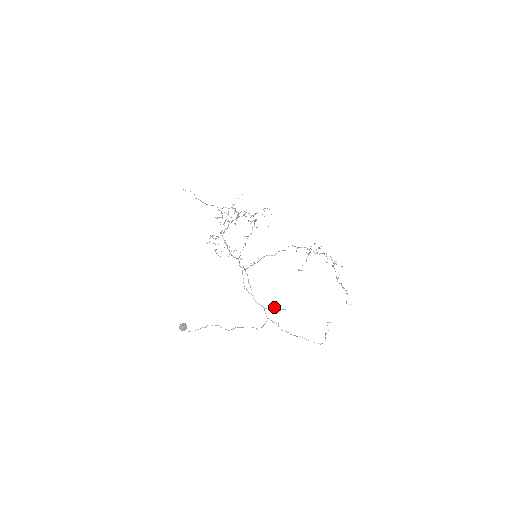
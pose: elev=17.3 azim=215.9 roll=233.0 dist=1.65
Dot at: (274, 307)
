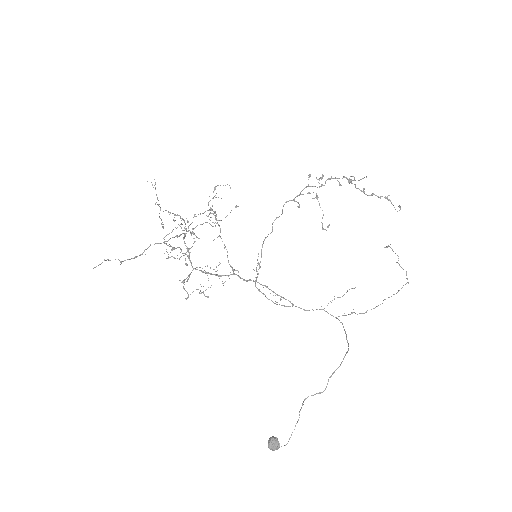
Dot at: occluded
